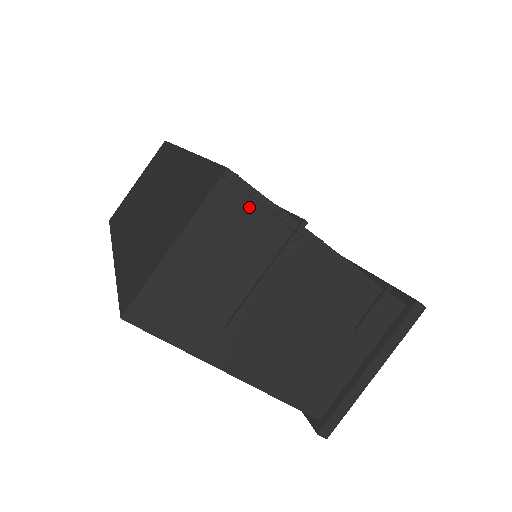
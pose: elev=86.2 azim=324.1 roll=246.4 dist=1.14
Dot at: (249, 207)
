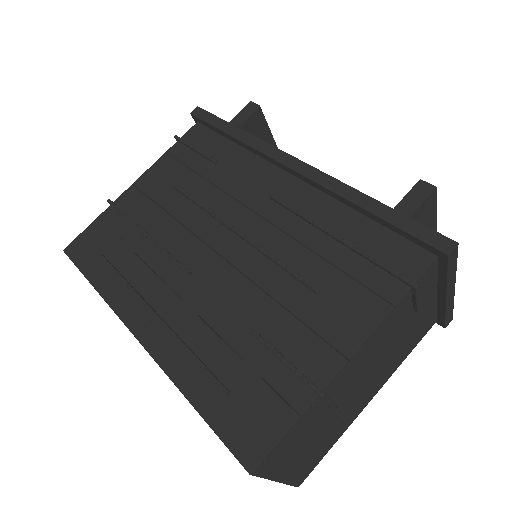
Dot at: (284, 443)
